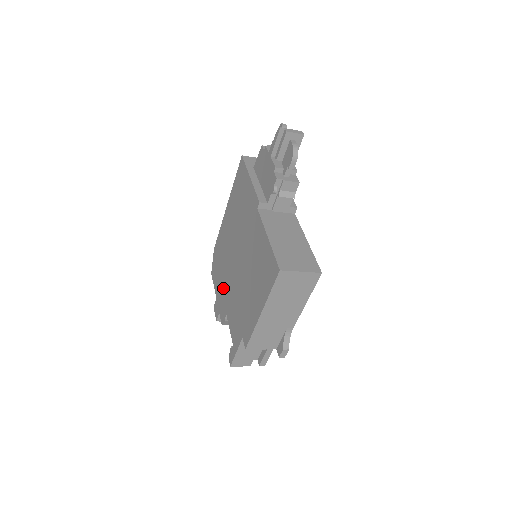
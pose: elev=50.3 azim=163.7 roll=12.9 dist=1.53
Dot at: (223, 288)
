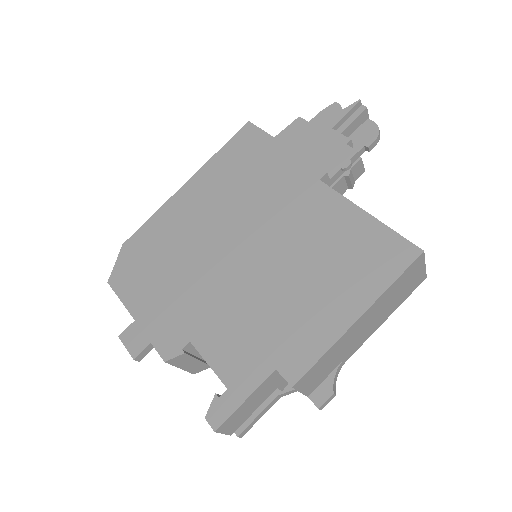
Dot at: (173, 299)
